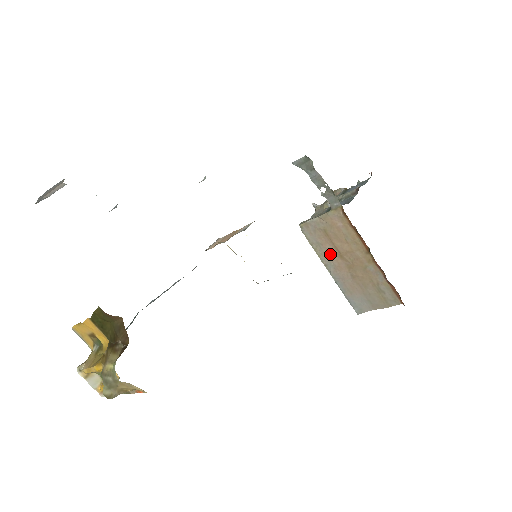
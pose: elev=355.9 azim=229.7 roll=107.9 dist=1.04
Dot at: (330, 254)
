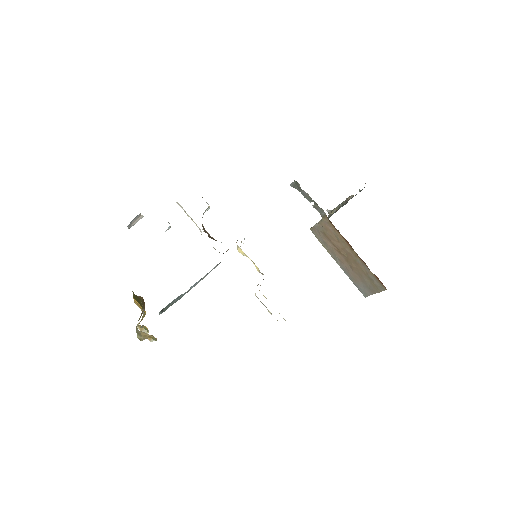
Dot at: (333, 250)
